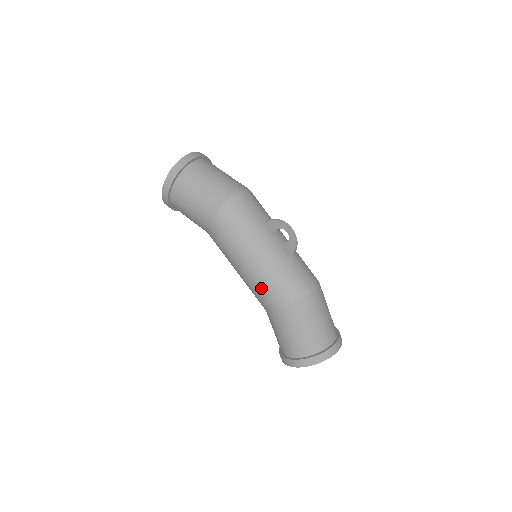
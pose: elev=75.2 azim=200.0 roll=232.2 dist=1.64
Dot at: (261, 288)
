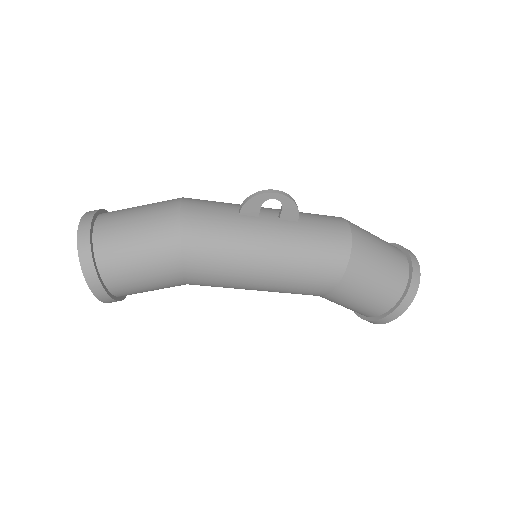
Dot at: (302, 280)
